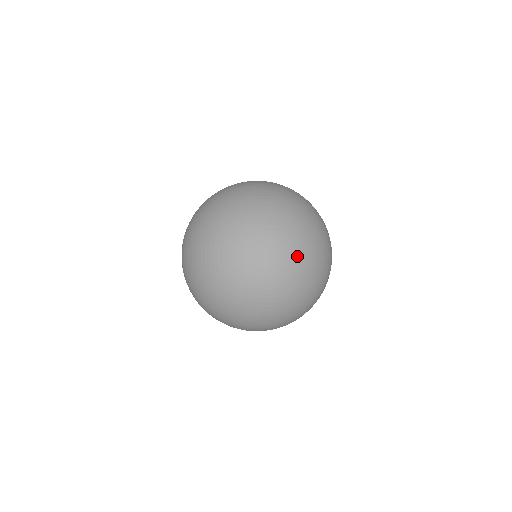
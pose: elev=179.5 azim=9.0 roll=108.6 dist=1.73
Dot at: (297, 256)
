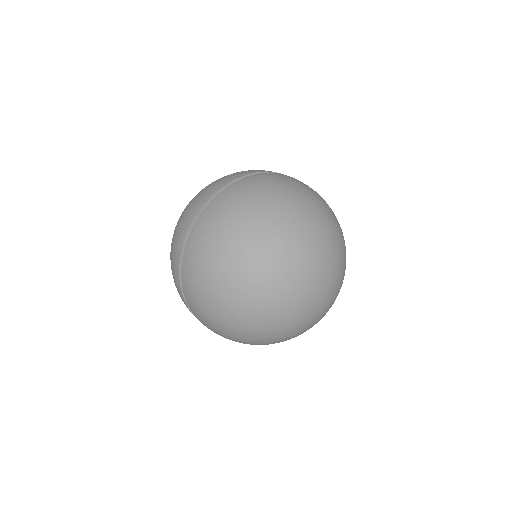
Dot at: (334, 270)
